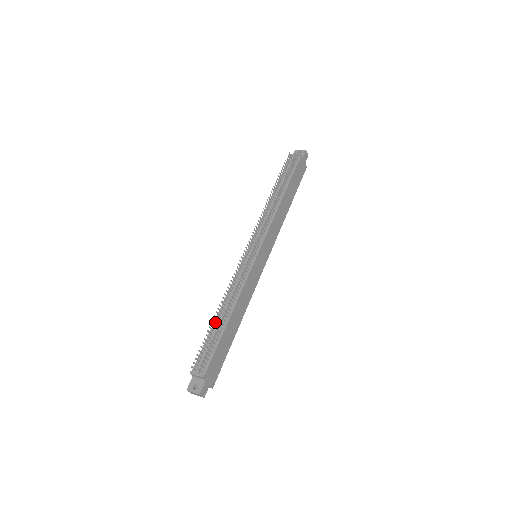
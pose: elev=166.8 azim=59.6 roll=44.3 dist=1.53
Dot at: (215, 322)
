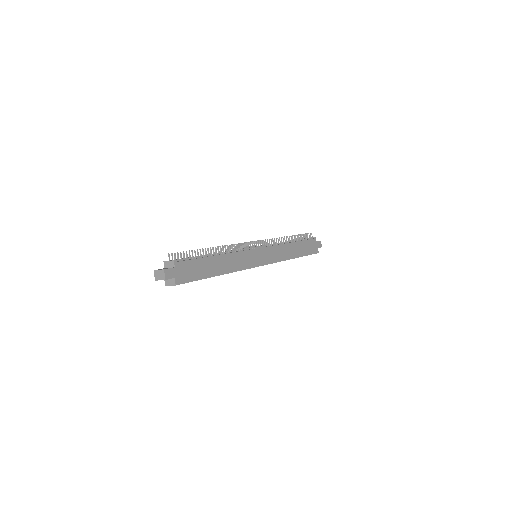
Dot at: occluded
